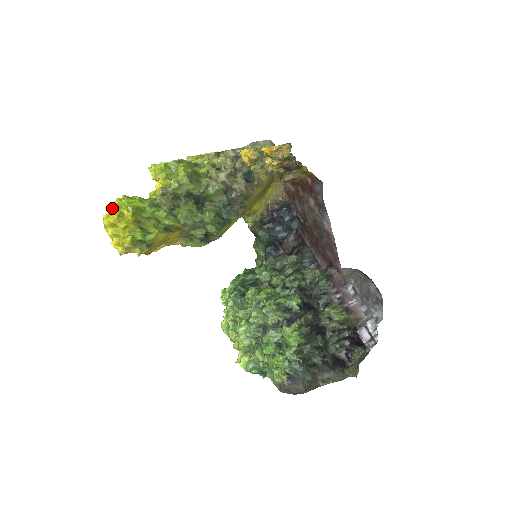
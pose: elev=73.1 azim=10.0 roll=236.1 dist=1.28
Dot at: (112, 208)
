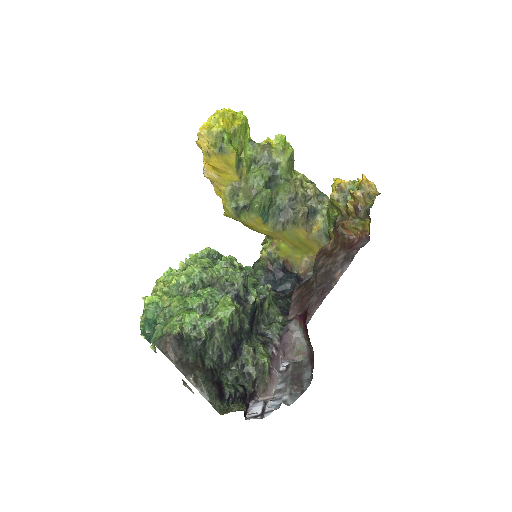
Dot at: (234, 111)
